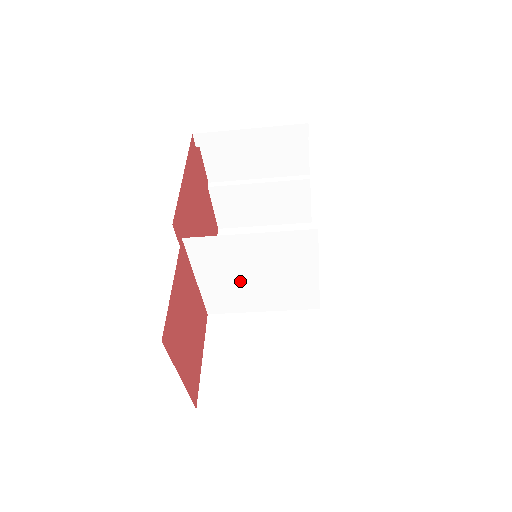
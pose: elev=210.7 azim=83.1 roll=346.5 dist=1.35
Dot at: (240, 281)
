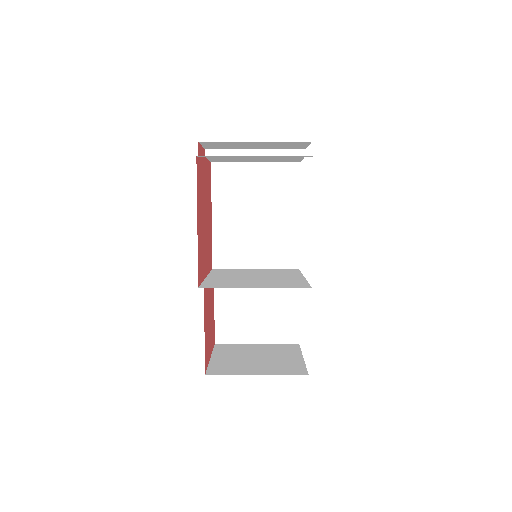
Dot at: (244, 276)
